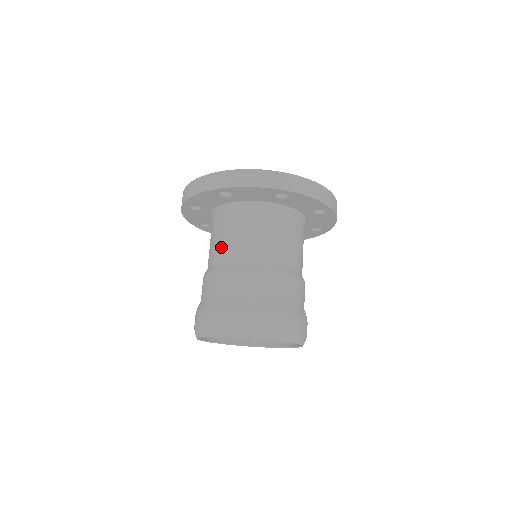
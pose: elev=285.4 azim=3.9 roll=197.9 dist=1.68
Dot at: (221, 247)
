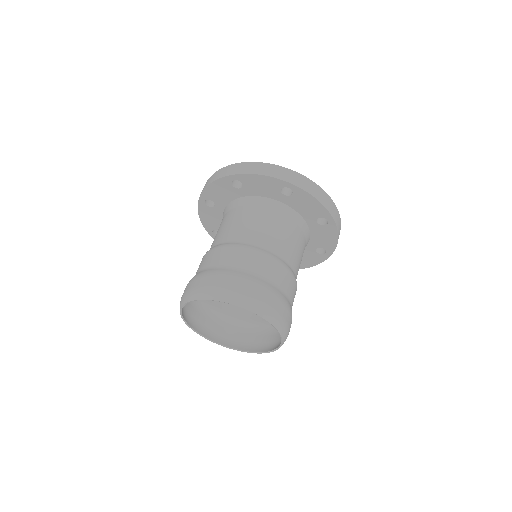
Dot at: occluded
